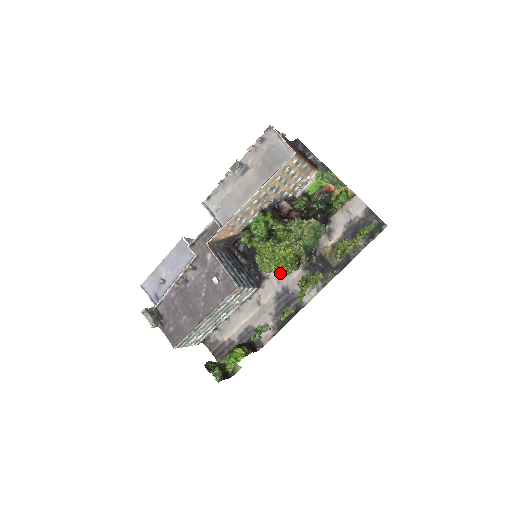
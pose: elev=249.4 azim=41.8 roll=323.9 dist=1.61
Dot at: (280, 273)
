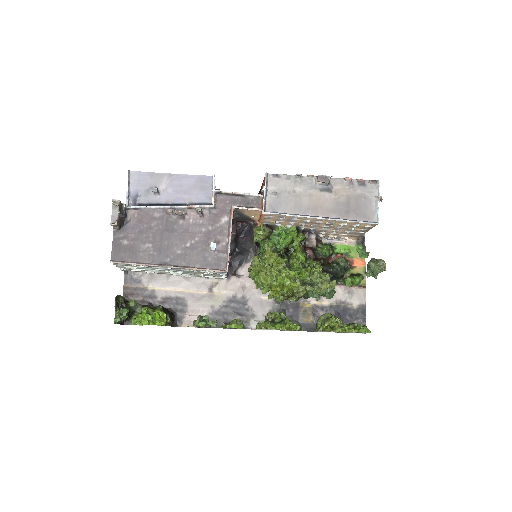
Dot at: (259, 287)
